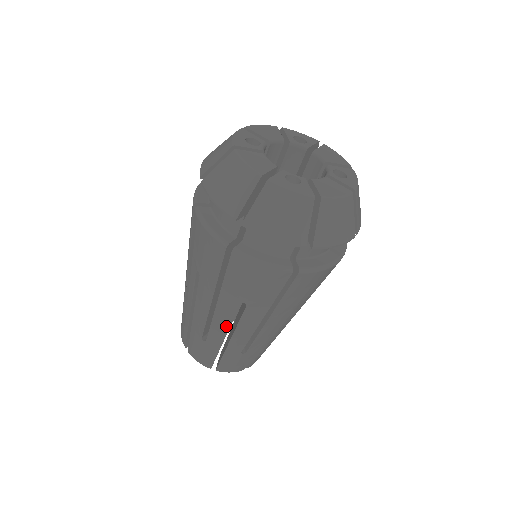
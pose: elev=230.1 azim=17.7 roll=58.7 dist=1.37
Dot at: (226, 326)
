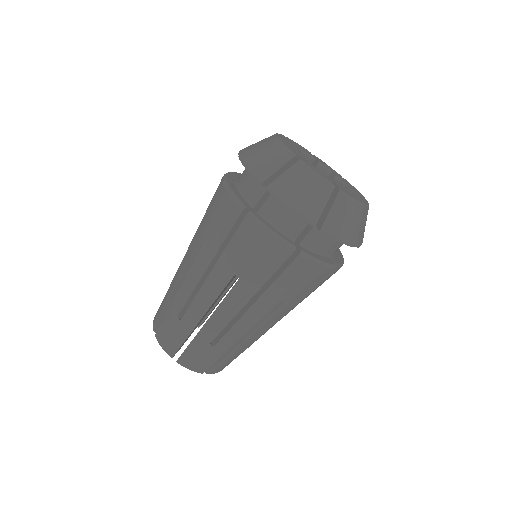
Dot at: (209, 302)
